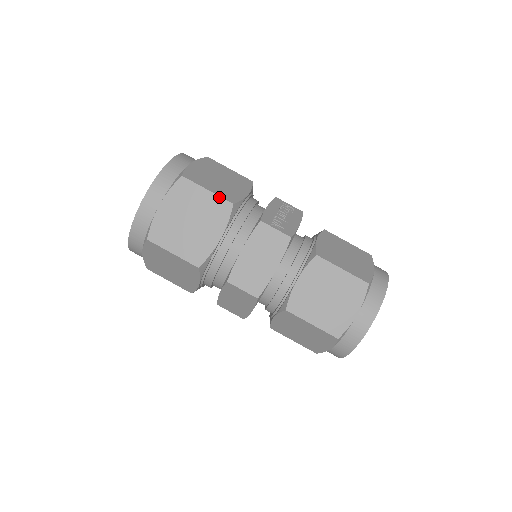
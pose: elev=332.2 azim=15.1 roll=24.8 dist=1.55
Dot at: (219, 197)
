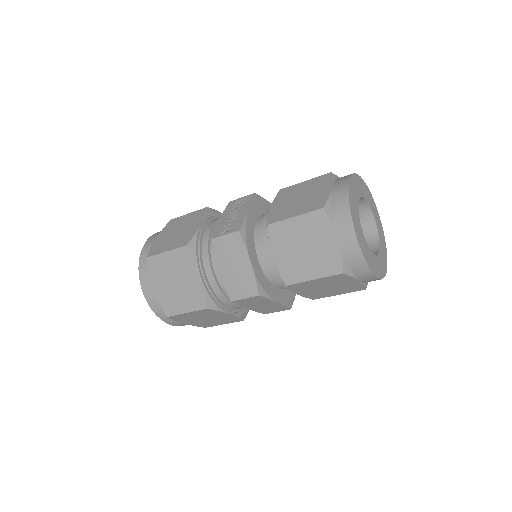
Dot at: (175, 250)
